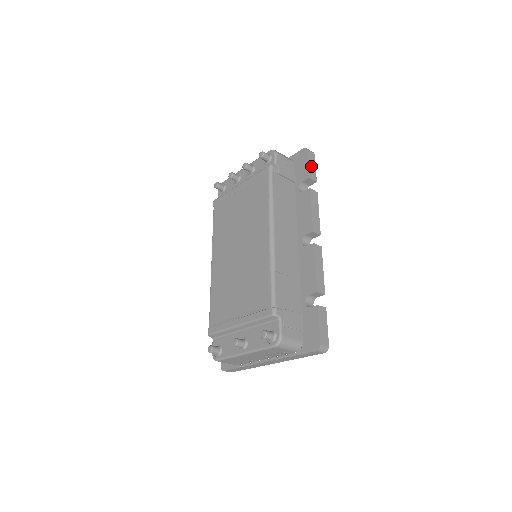
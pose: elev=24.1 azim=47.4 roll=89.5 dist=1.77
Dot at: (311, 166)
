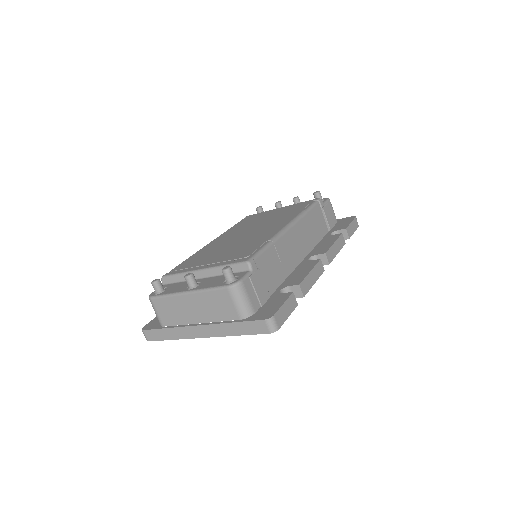
Dot at: (352, 226)
